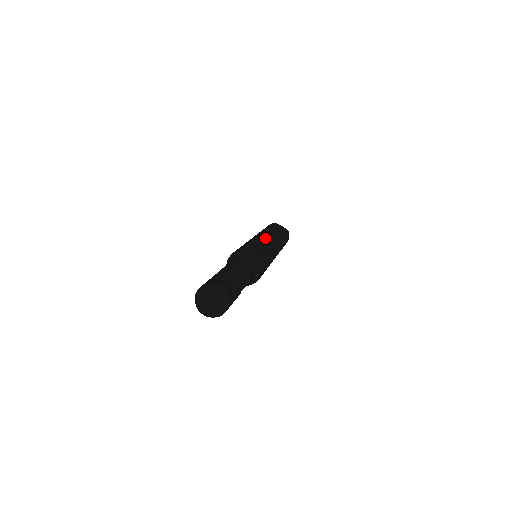
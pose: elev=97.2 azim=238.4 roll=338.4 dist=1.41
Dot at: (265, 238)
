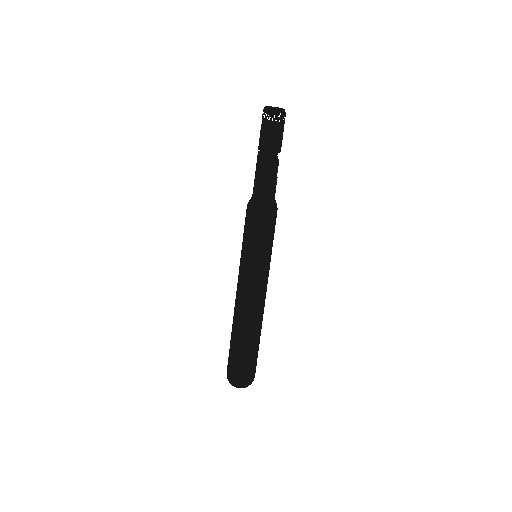
Dot at: occluded
